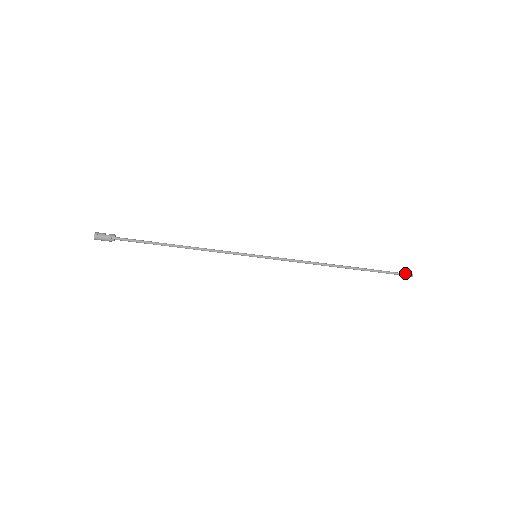
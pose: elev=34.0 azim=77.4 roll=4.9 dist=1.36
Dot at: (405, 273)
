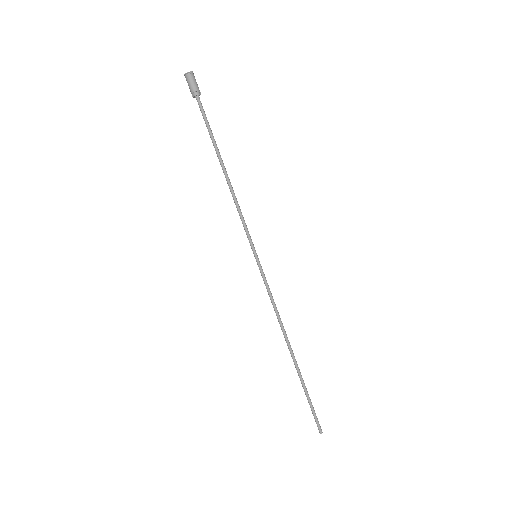
Dot at: occluded
